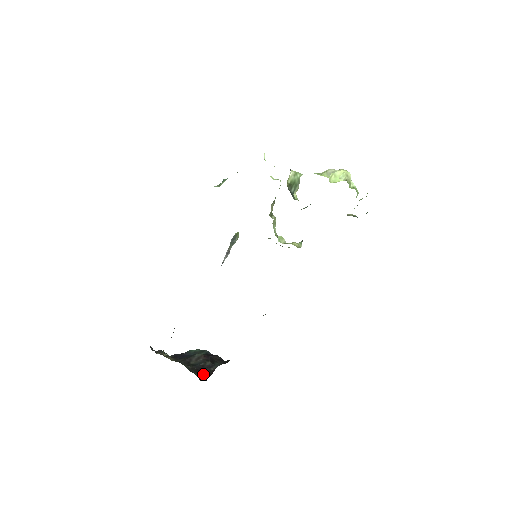
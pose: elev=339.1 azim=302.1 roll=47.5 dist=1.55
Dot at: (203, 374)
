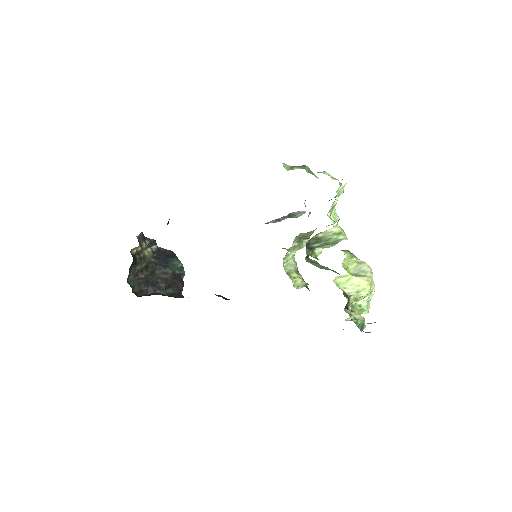
Dot at: (146, 289)
